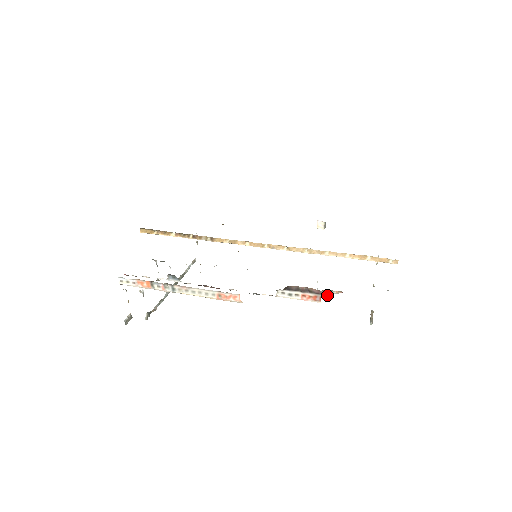
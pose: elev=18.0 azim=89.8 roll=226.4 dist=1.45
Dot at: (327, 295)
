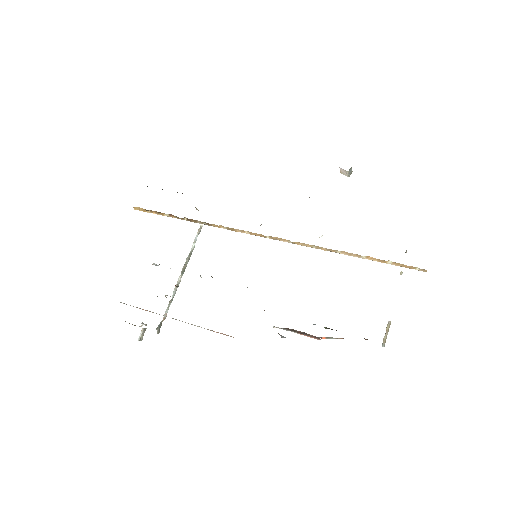
Dot at: occluded
